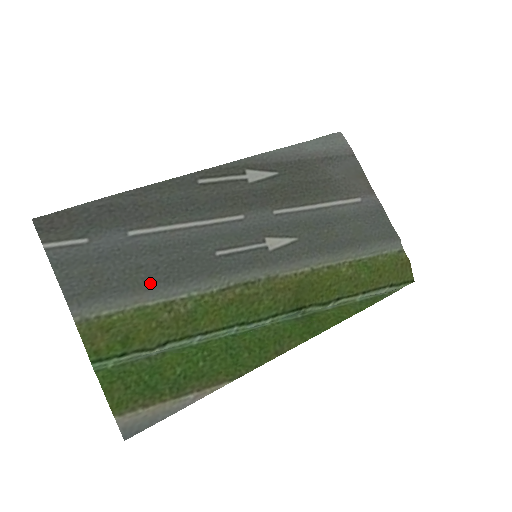
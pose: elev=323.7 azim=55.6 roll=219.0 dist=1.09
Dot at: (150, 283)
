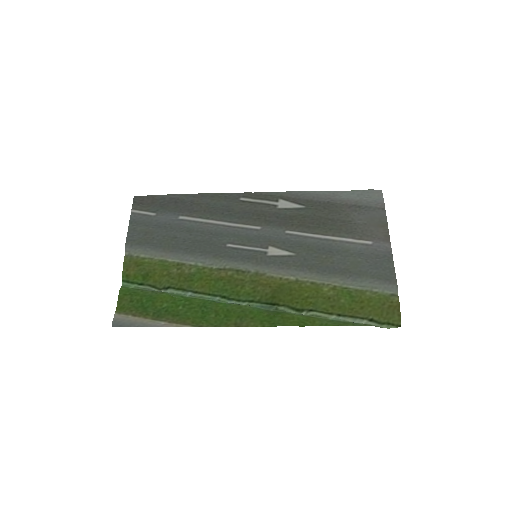
Dot at: (175, 248)
